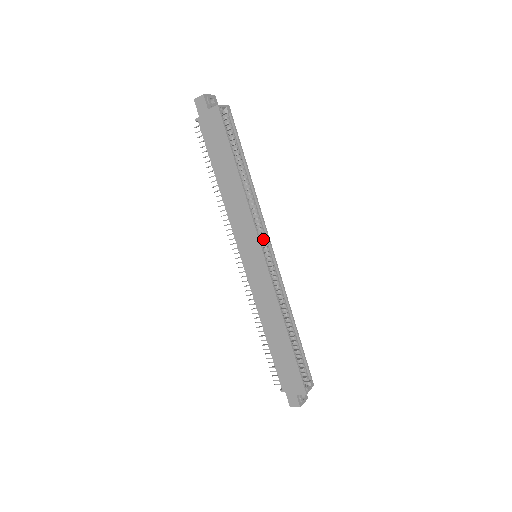
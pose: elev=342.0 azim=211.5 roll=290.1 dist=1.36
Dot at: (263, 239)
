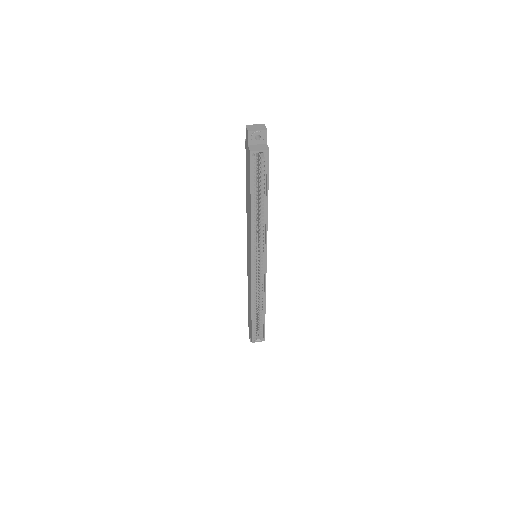
Dot at: (263, 252)
